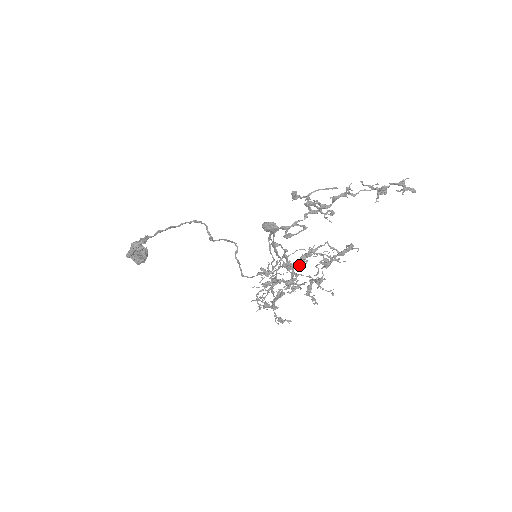
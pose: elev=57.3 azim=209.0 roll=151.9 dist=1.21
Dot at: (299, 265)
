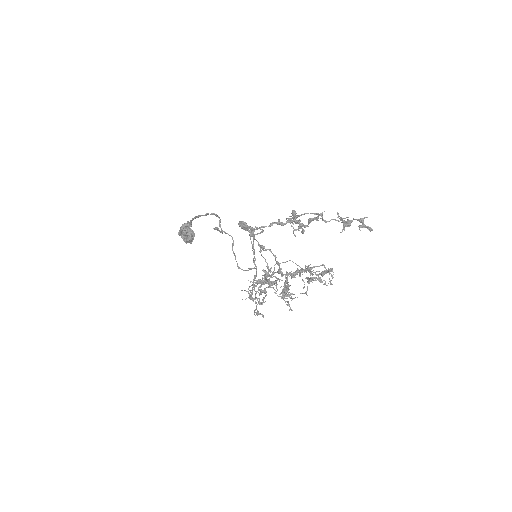
Dot at: (290, 275)
